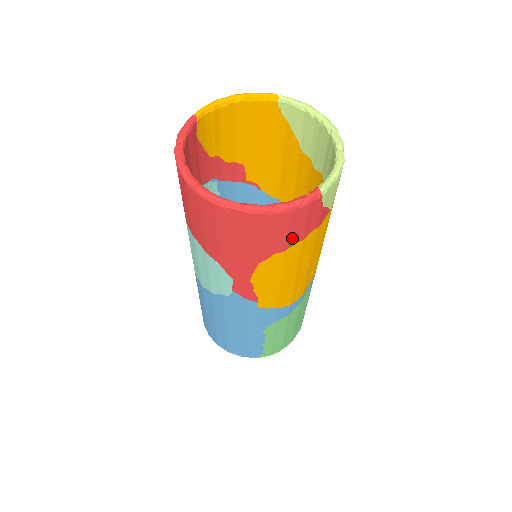
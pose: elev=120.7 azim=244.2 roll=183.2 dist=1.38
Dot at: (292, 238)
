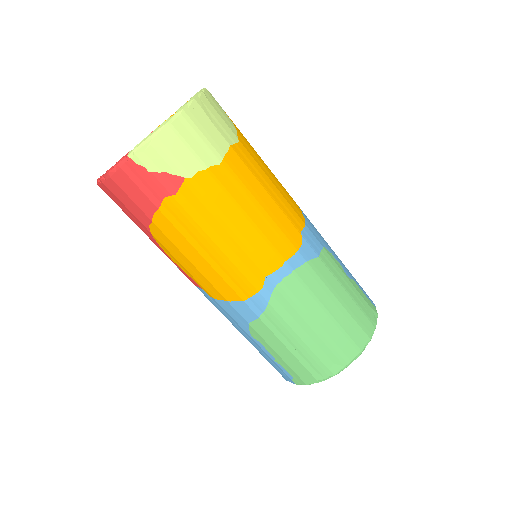
Dot at: (144, 206)
